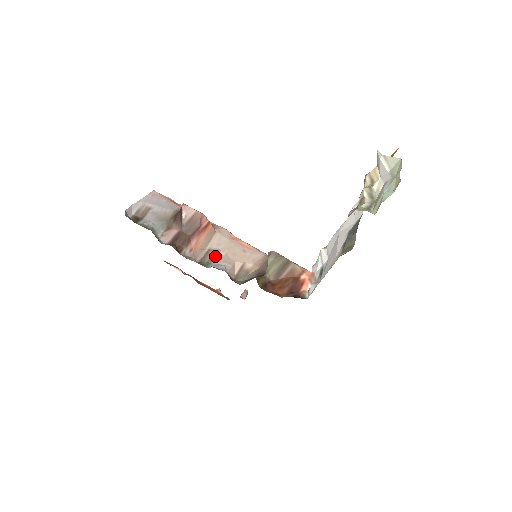
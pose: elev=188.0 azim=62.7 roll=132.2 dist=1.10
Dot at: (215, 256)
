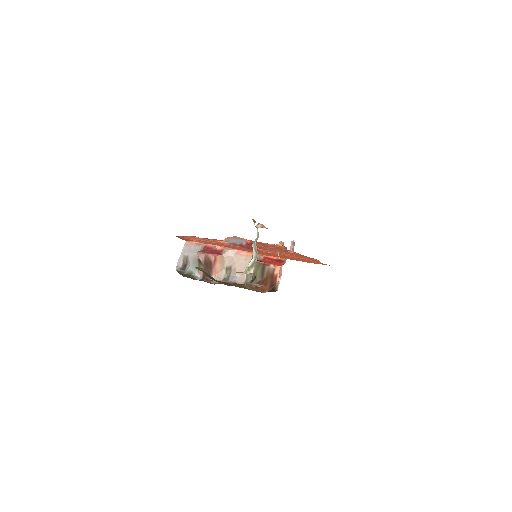
Dot at: (231, 270)
